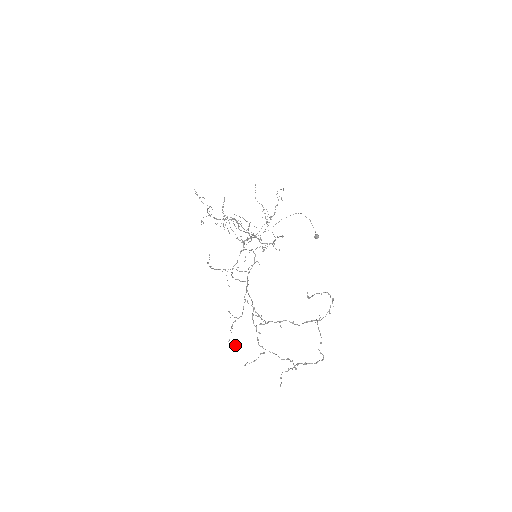
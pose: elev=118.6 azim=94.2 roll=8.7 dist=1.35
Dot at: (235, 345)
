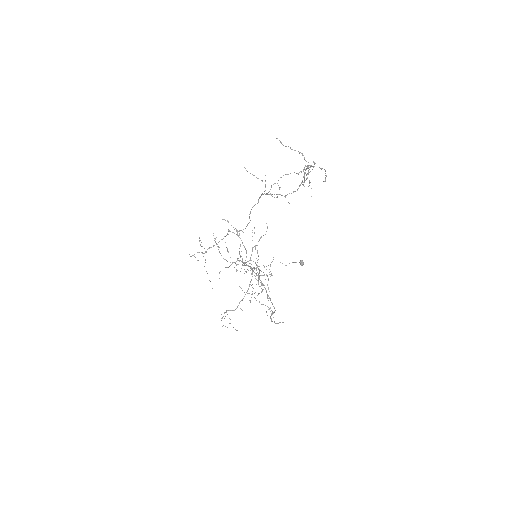
Dot at: occluded
